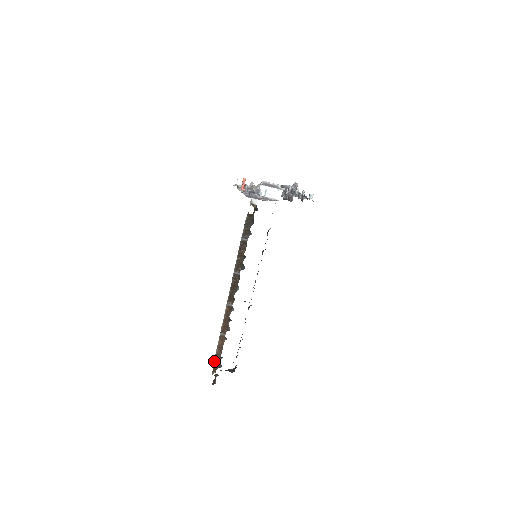
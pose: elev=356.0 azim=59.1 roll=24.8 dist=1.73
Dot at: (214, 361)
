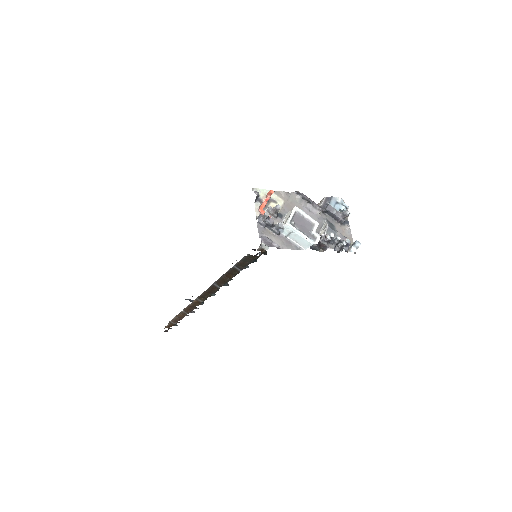
Dot at: (170, 321)
